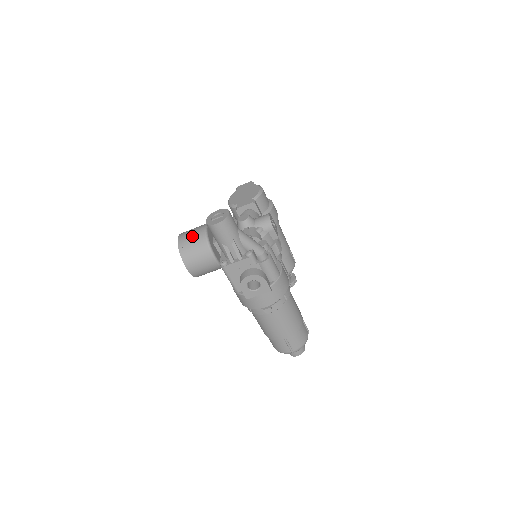
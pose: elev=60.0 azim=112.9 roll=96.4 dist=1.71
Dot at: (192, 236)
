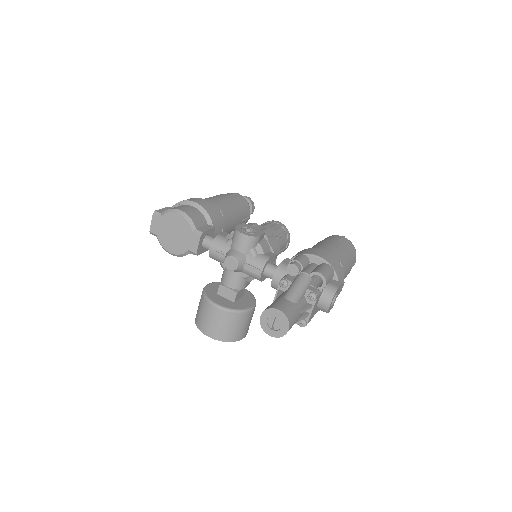
Dot at: (219, 324)
